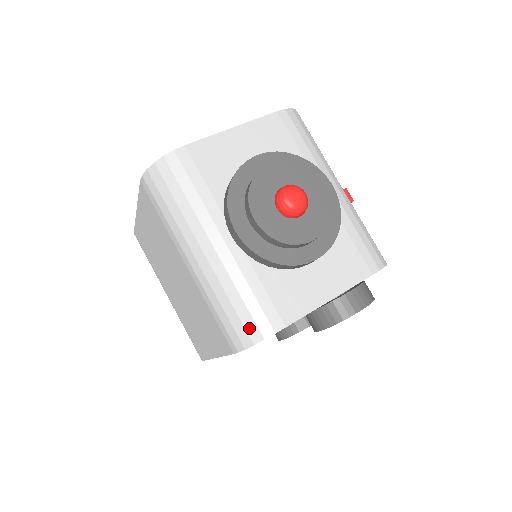
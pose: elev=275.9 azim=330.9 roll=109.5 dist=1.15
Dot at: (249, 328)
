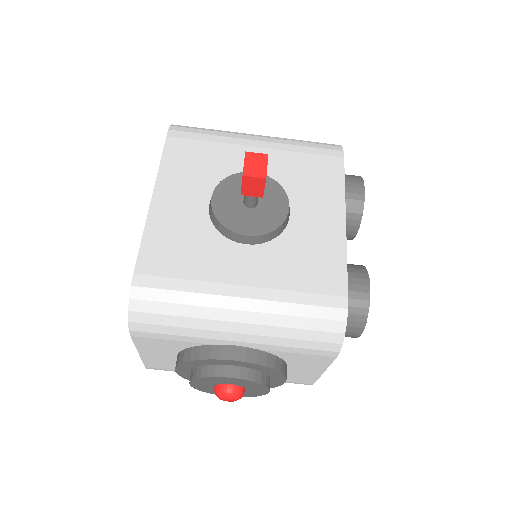
Dot at: occluded
